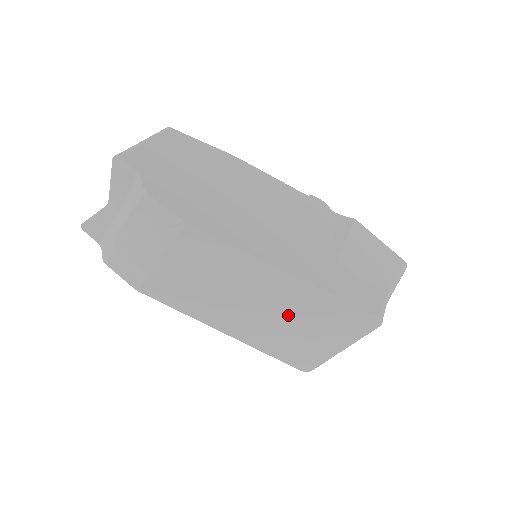
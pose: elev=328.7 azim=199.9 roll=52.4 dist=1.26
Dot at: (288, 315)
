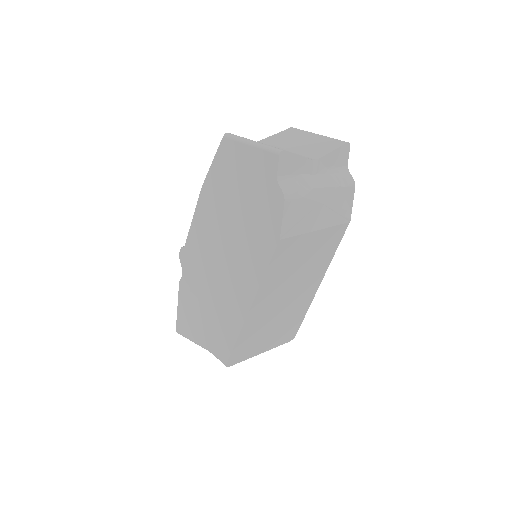
Dot at: (284, 313)
